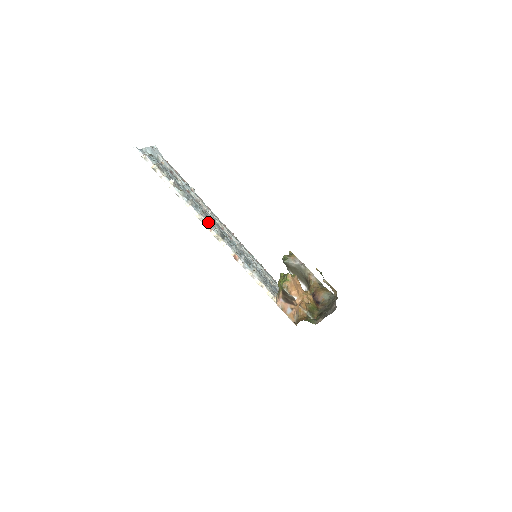
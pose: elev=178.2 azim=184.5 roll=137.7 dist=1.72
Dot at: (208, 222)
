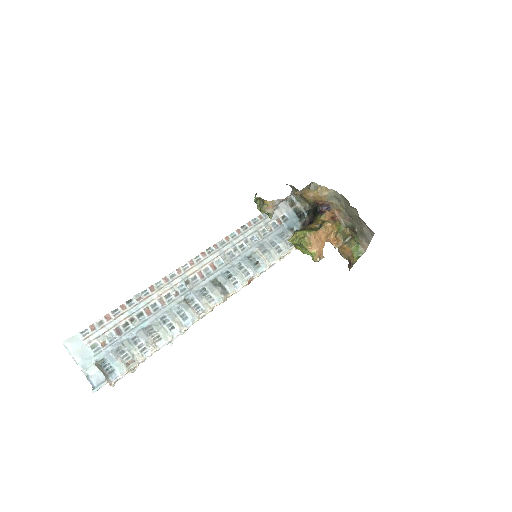
Dot at: (207, 308)
